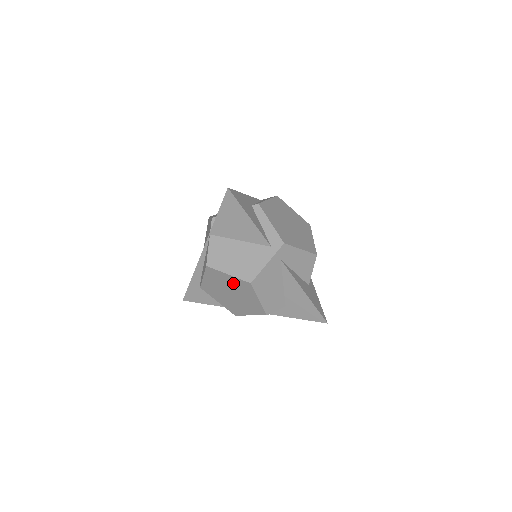
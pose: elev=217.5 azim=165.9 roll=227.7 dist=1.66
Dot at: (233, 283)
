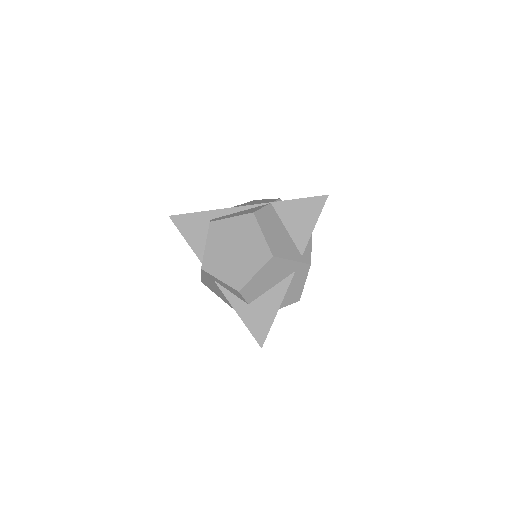
Dot at: (255, 243)
